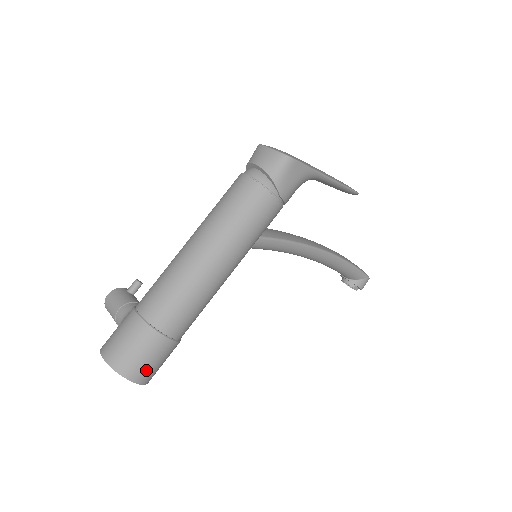
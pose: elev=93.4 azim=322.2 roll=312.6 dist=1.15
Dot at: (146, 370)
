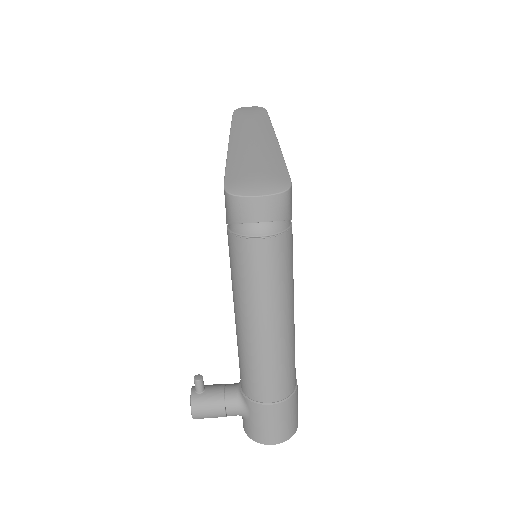
Dot at: occluded
